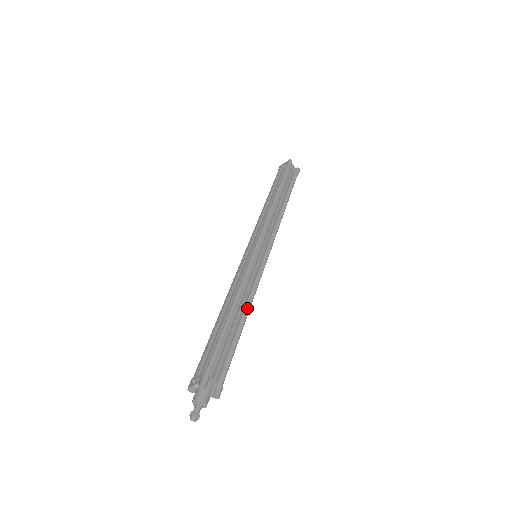
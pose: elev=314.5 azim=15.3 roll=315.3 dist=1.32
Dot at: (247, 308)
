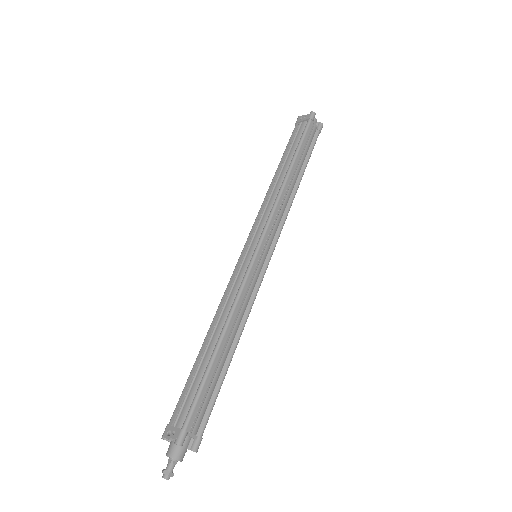
Dot at: (239, 333)
